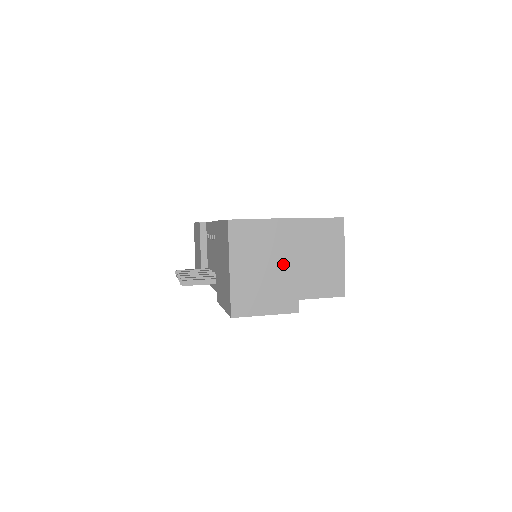
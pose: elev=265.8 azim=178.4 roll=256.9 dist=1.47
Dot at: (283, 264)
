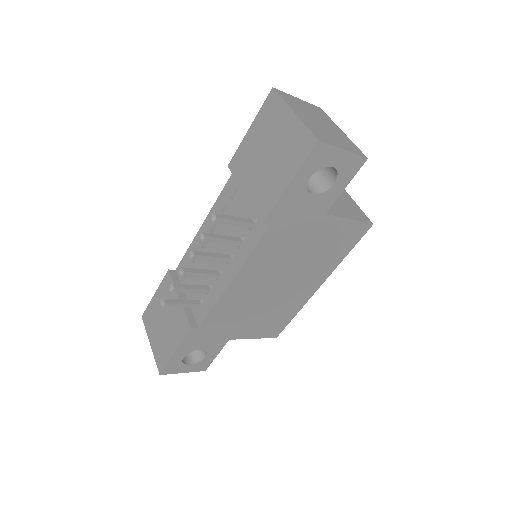
Dot at: (331, 126)
